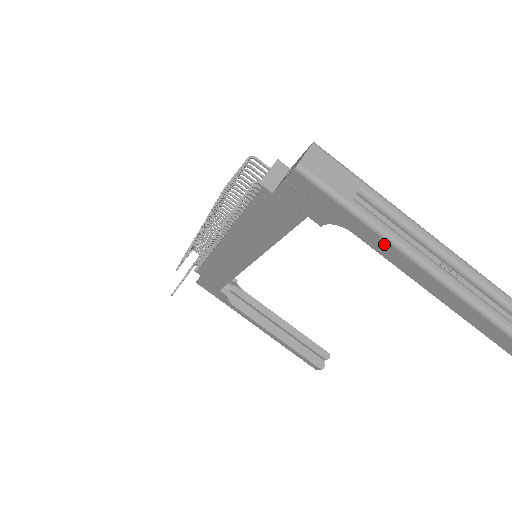
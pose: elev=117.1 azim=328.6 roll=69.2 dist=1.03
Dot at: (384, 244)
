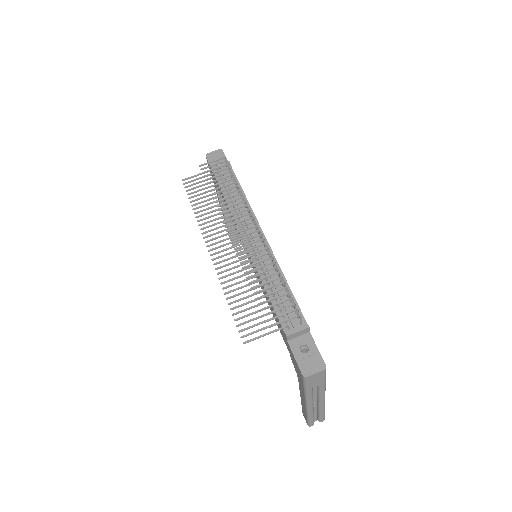
Dot at: (303, 394)
